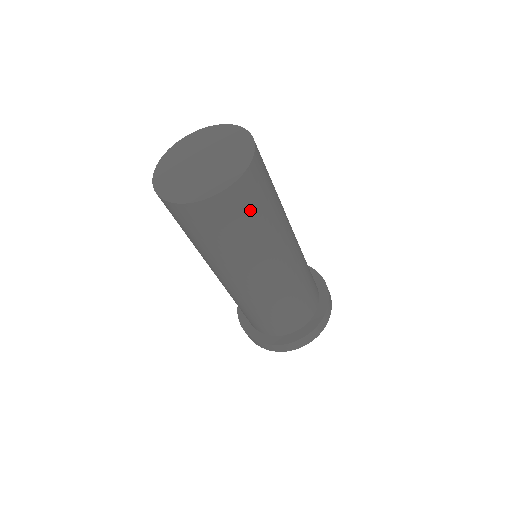
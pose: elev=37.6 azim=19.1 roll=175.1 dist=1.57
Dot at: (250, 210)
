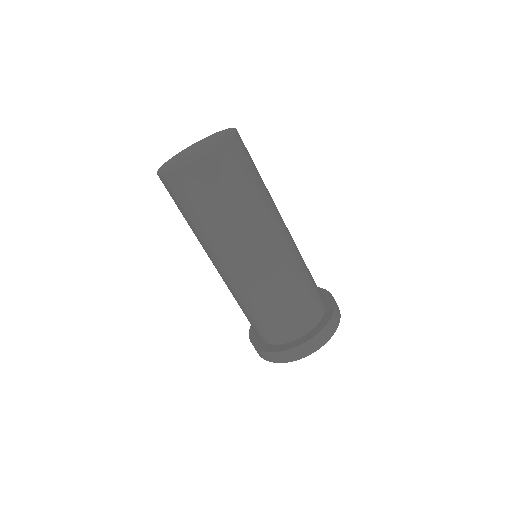
Dot at: (238, 176)
